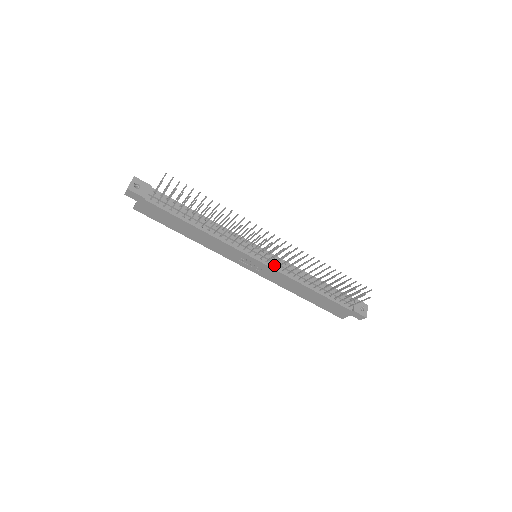
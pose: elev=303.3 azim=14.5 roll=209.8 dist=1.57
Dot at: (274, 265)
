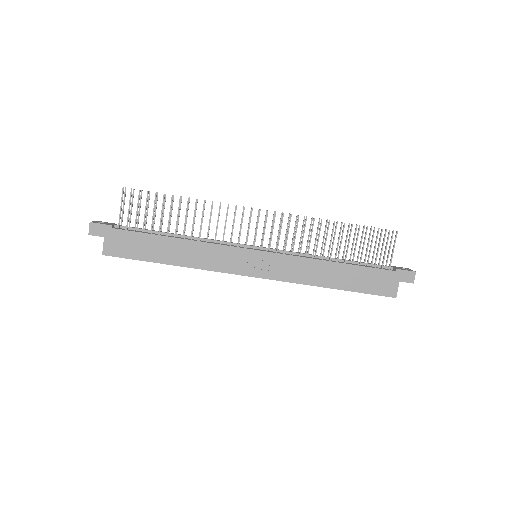
Dot at: (279, 253)
